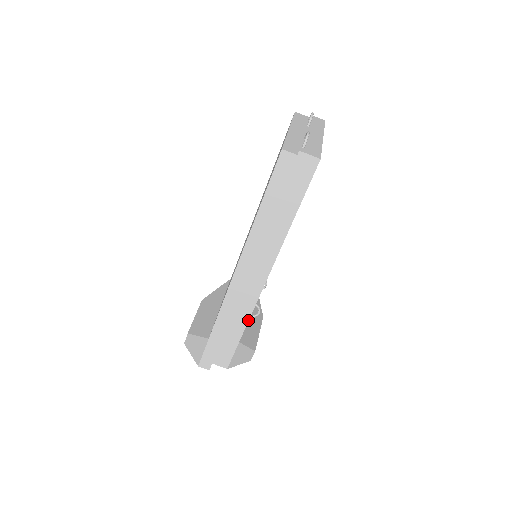
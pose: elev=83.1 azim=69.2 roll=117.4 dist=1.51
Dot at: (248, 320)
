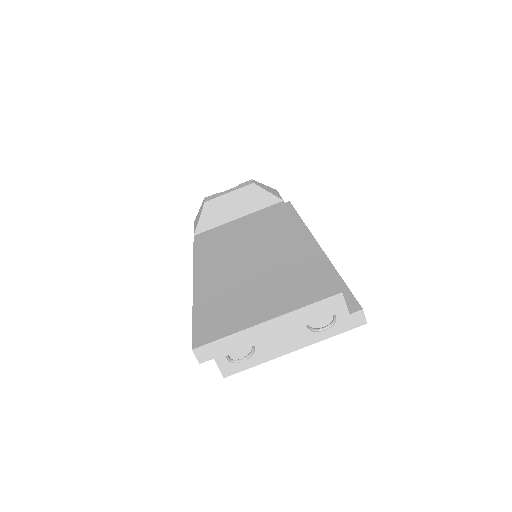
Dot at: occluded
